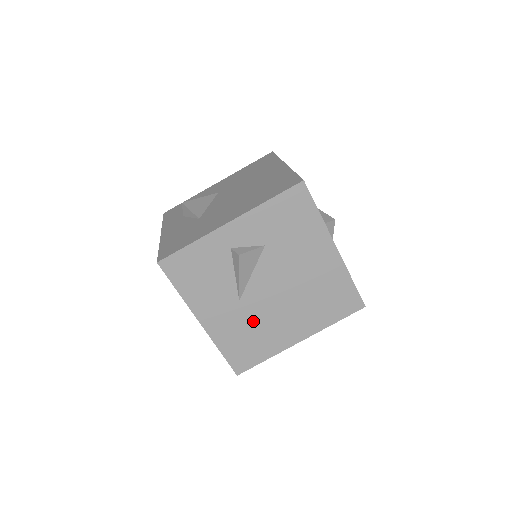
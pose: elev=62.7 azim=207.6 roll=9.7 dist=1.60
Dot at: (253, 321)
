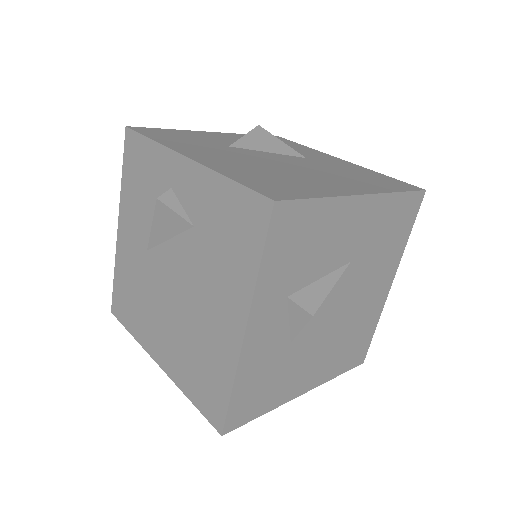
Dot at: (144, 286)
